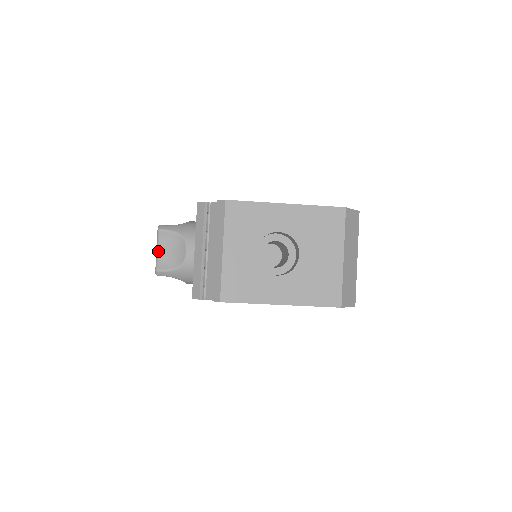
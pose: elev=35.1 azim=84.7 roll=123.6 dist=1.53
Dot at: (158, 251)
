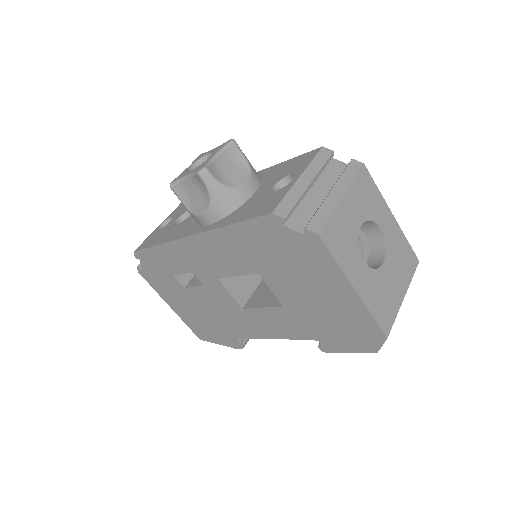
Dot at: (217, 156)
